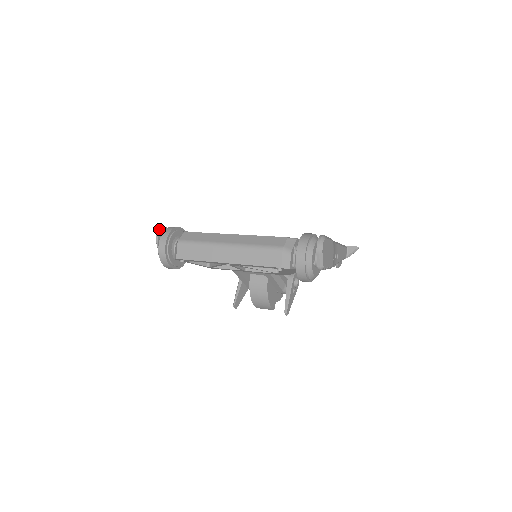
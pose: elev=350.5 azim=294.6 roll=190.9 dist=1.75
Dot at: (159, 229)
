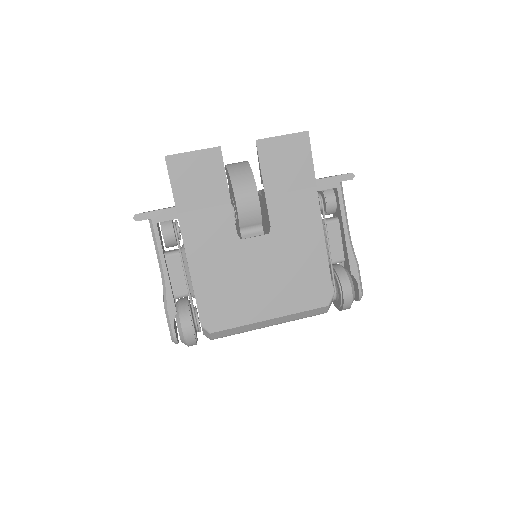
Dot at: (175, 343)
